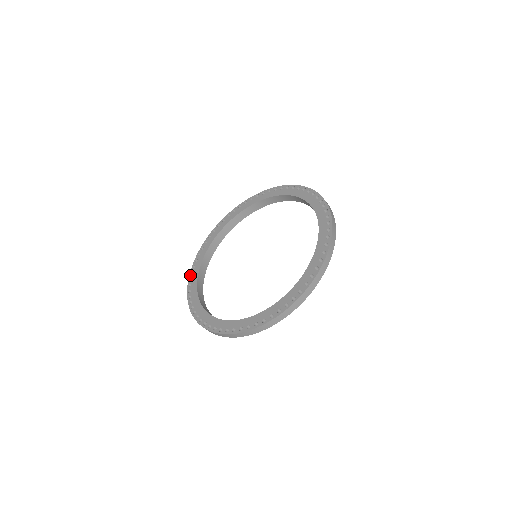
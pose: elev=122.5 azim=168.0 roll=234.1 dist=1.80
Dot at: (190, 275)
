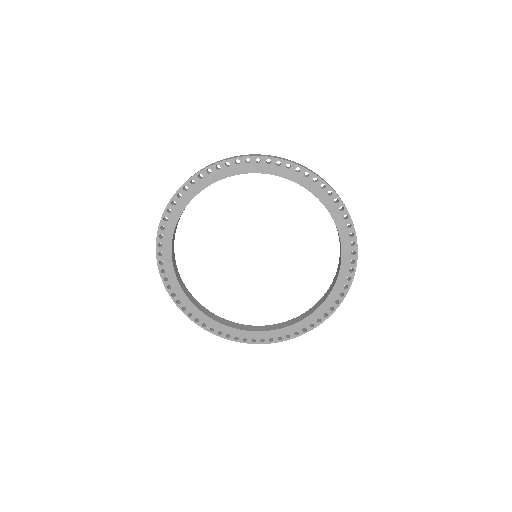
Dot at: (182, 189)
